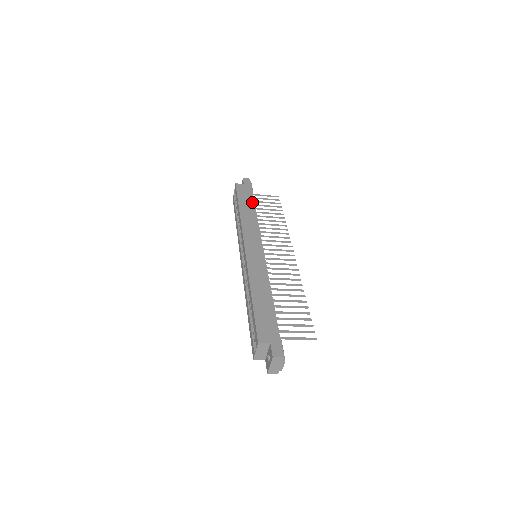
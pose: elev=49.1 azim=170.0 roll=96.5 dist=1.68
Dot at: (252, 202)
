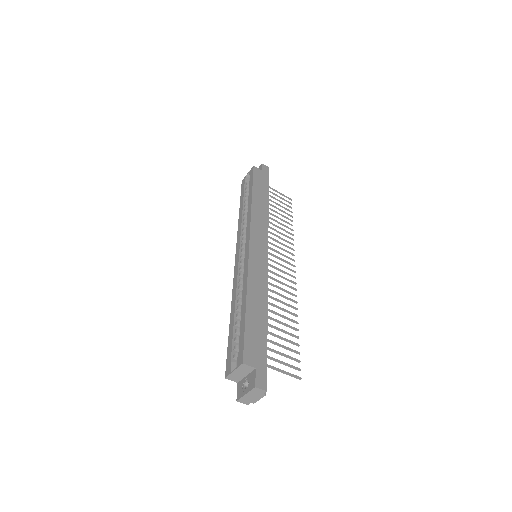
Dot at: (266, 194)
